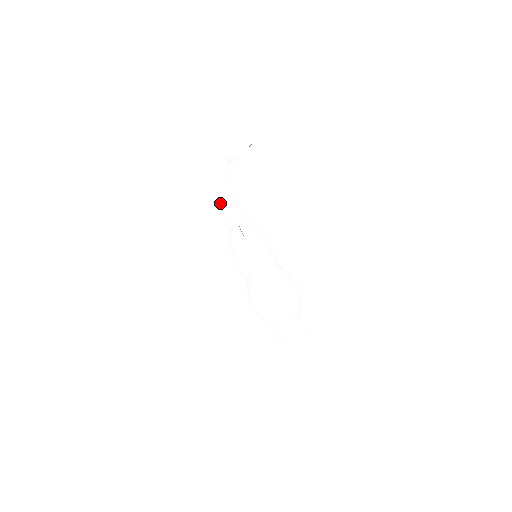
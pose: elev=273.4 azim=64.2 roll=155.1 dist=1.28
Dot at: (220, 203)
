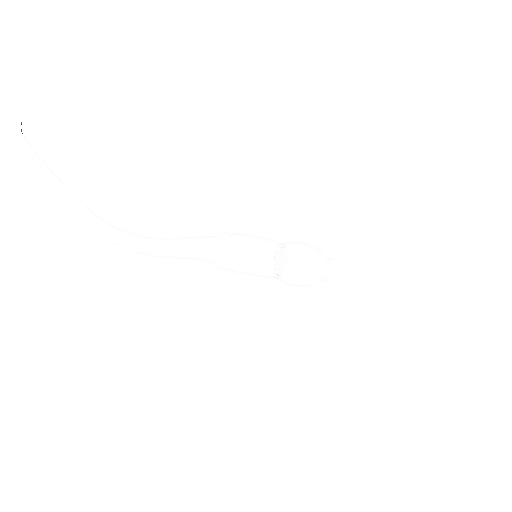
Dot at: occluded
